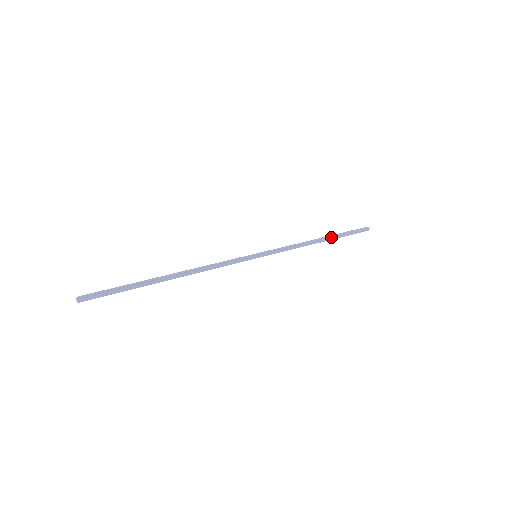
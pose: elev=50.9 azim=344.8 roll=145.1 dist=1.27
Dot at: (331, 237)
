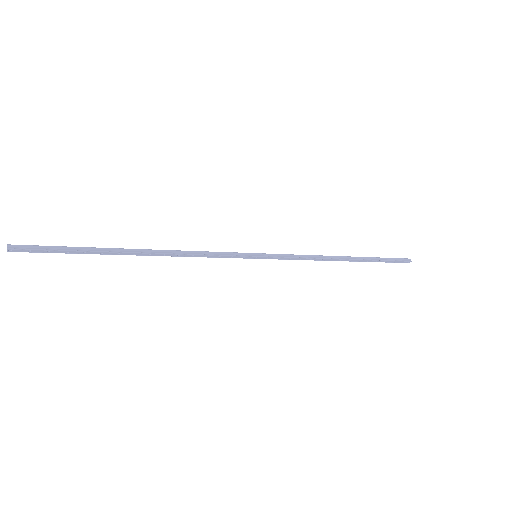
Dot at: (359, 259)
